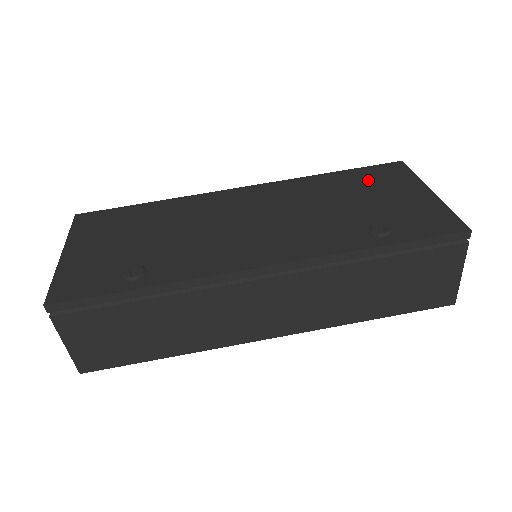
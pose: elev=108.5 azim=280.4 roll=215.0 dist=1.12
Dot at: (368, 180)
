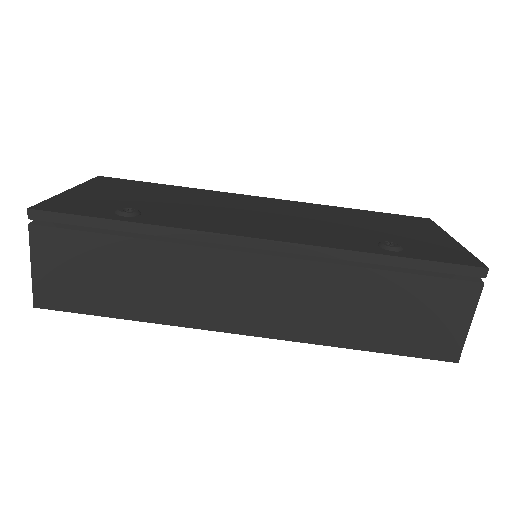
Dot at: (390, 220)
